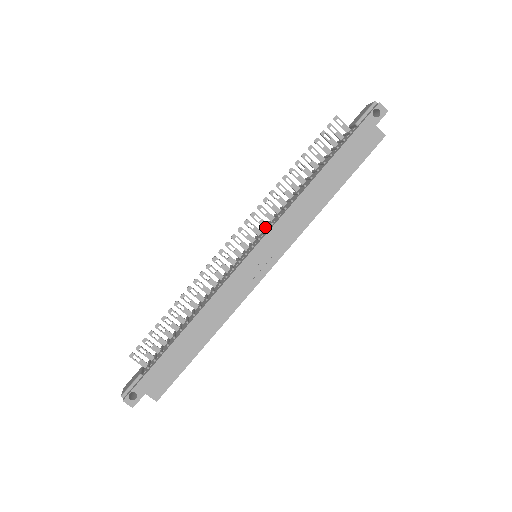
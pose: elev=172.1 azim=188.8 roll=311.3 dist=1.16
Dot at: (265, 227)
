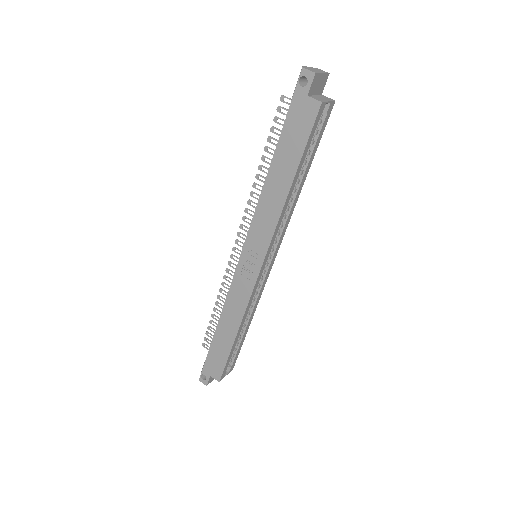
Dot at: occluded
